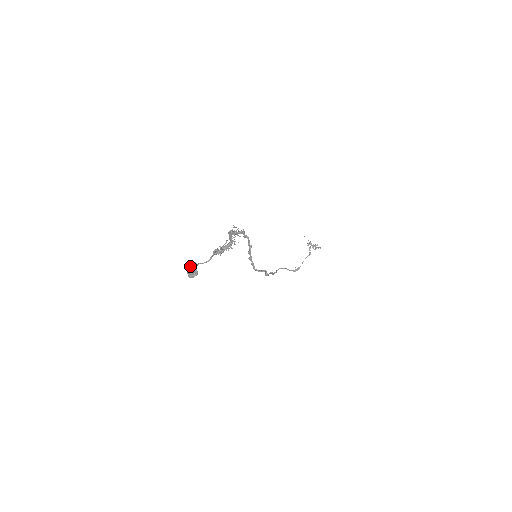
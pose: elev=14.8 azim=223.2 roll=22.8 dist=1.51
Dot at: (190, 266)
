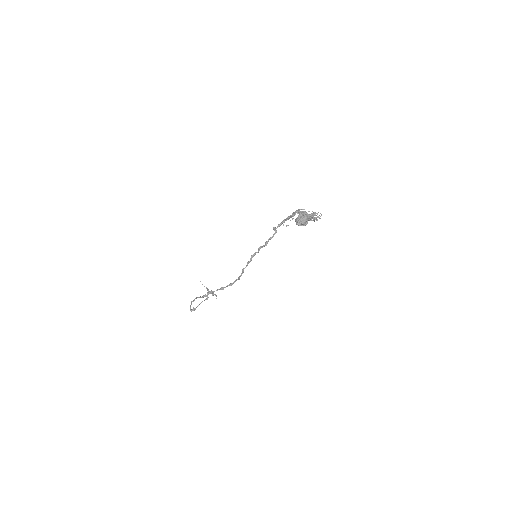
Dot at: (306, 214)
